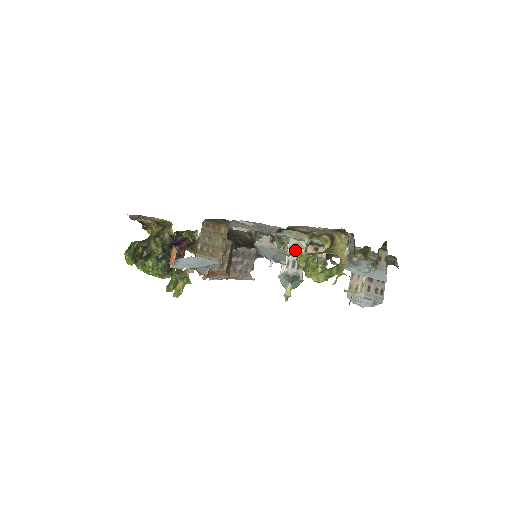
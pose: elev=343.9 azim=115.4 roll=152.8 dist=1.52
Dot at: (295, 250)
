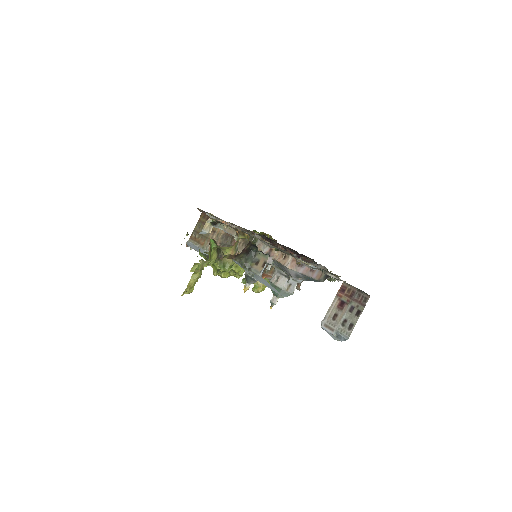
Dot at: occluded
